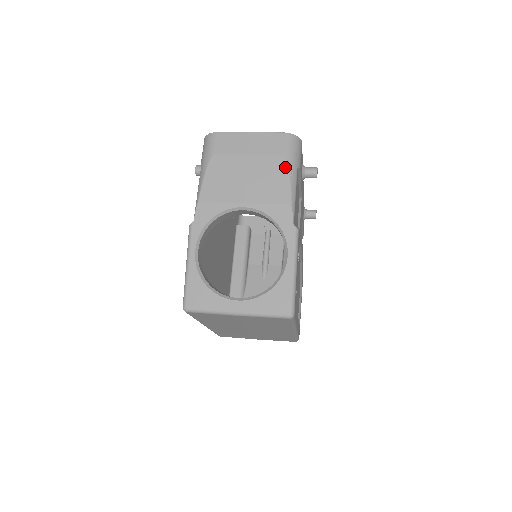
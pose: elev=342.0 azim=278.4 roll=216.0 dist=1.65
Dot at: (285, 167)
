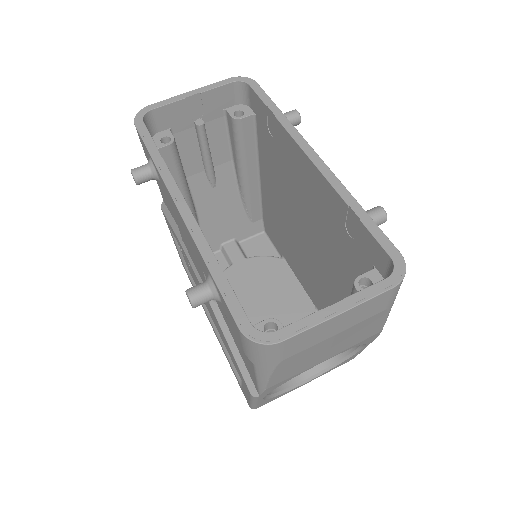
Dot at: (385, 316)
